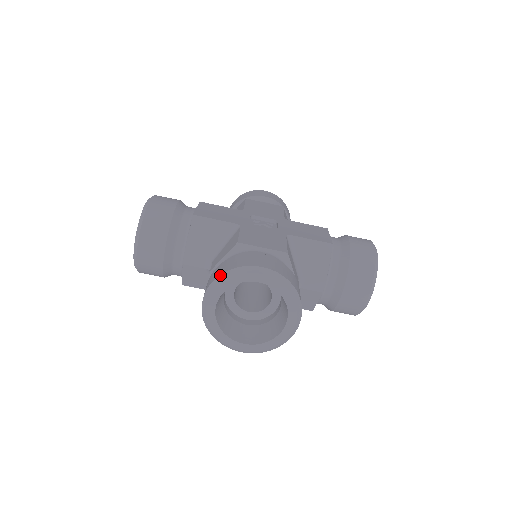
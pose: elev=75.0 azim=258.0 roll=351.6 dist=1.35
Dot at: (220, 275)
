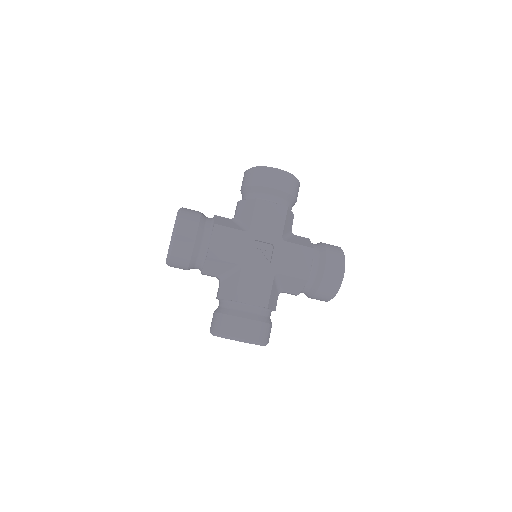
Dot at: (219, 334)
